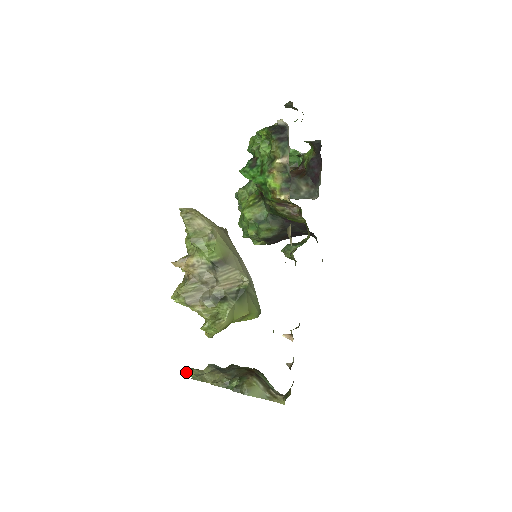
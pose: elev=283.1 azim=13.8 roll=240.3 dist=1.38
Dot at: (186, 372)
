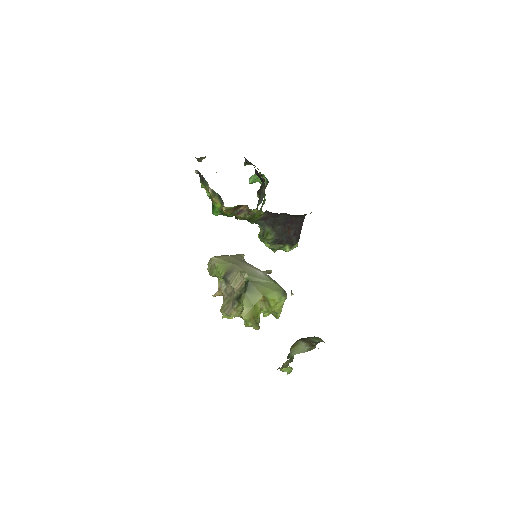
Dot at: (280, 370)
